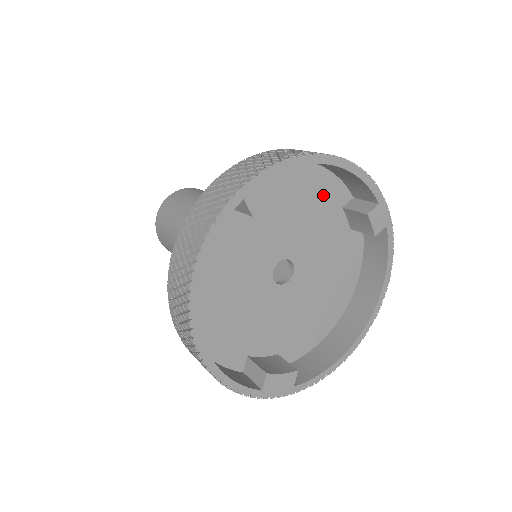
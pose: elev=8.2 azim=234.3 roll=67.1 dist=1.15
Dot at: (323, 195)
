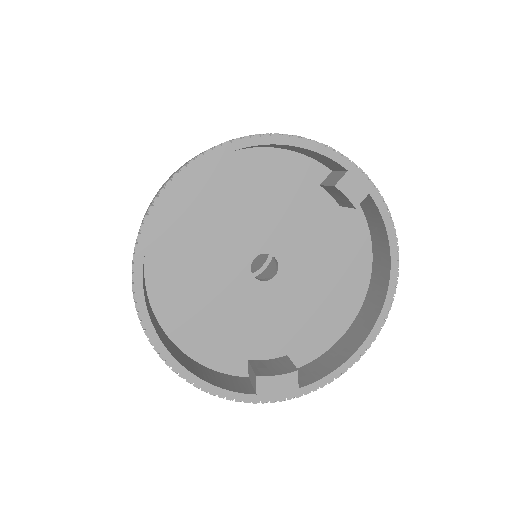
Dot at: (289, 177)
